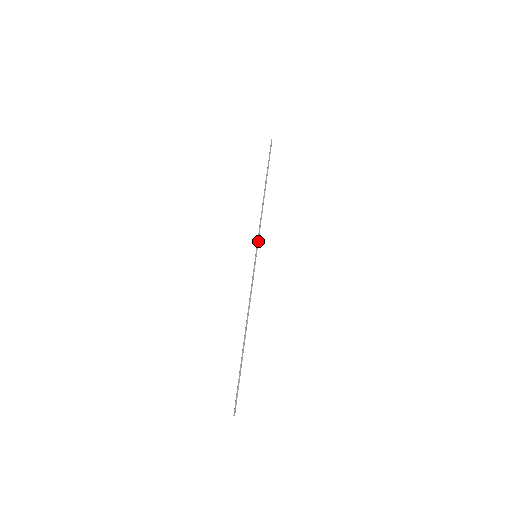
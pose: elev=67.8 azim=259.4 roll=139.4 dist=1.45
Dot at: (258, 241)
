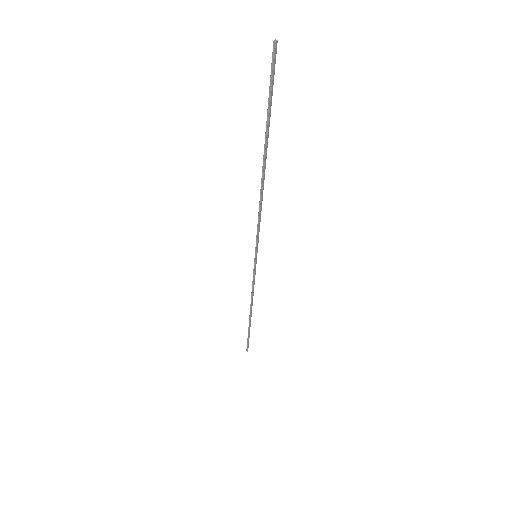
Dot at: (255, 269)
